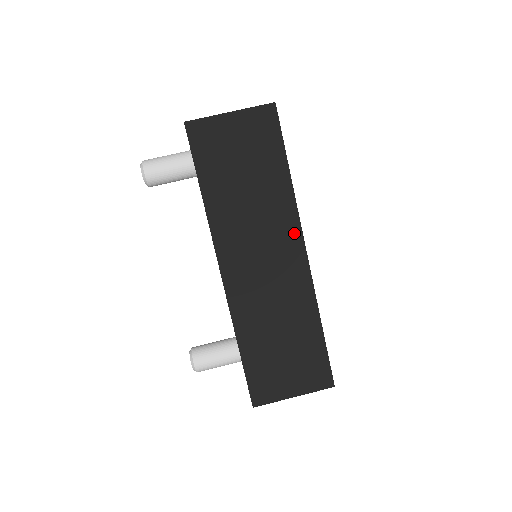
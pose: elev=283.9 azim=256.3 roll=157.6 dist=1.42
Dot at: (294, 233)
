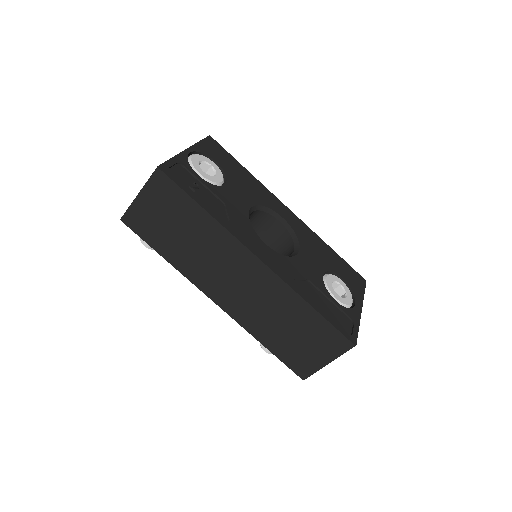
Dot at: (241, 251)
